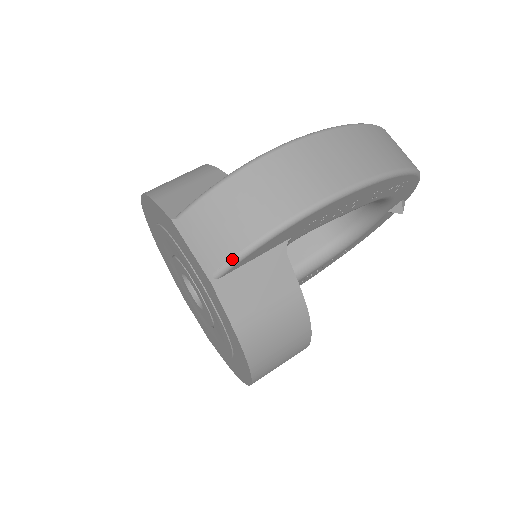
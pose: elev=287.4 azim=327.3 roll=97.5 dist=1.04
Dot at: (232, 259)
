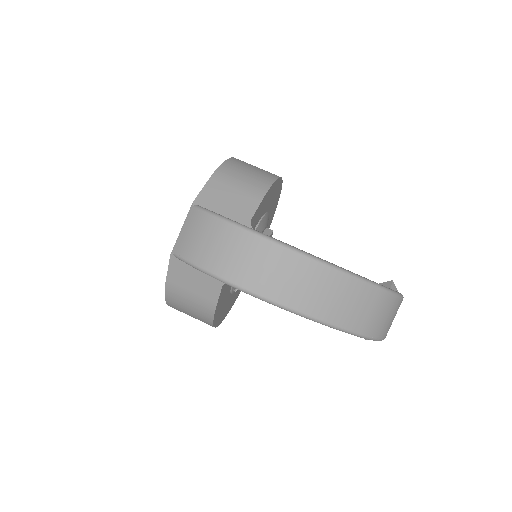
Dot at: (185, 259)
